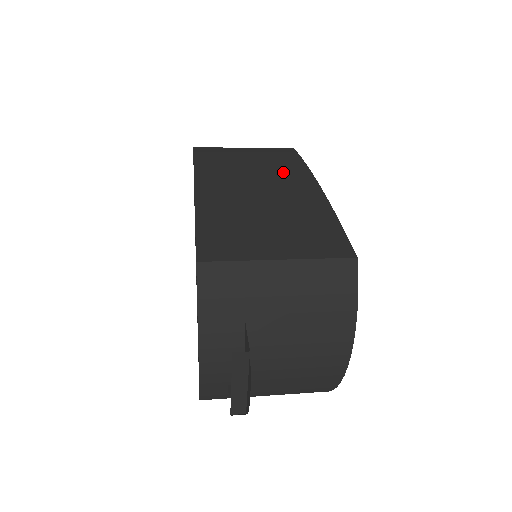
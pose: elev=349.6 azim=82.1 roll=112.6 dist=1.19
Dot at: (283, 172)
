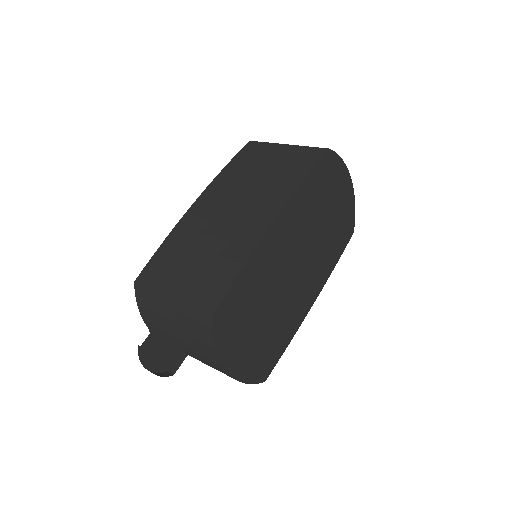
Dot at: (268, 194)
